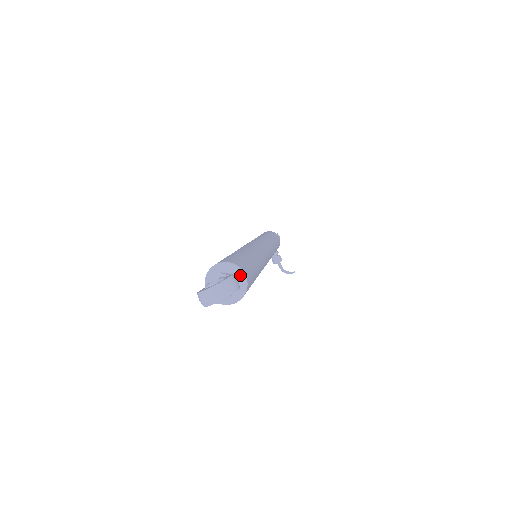
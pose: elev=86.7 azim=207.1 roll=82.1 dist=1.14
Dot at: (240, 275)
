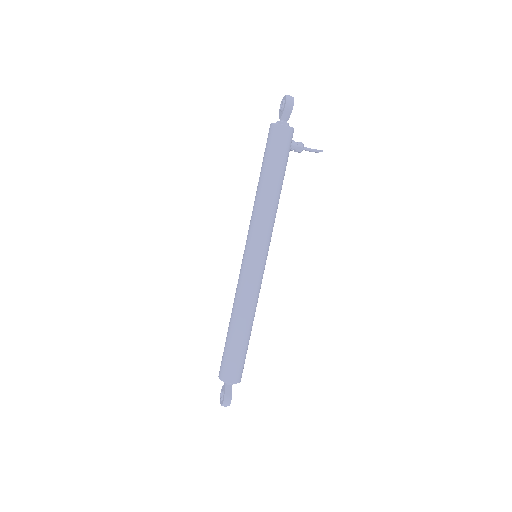
Dot at: (230, 383)
